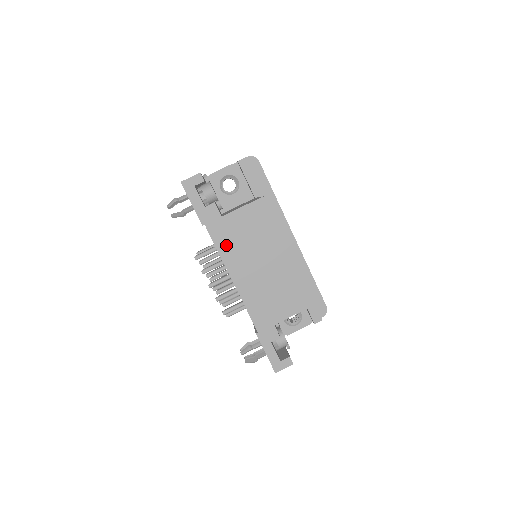
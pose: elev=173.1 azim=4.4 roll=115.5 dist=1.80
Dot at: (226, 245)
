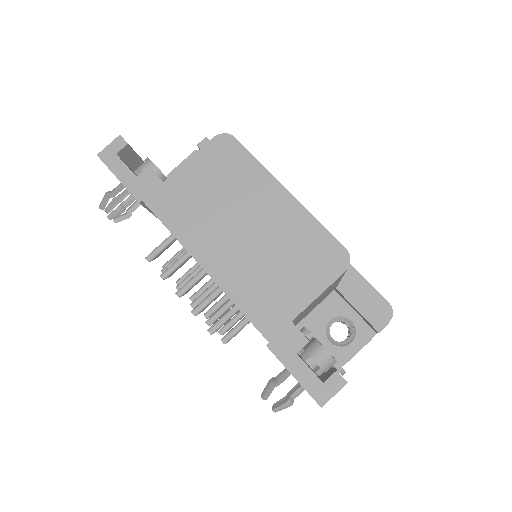
Dot at: (180, 220)
